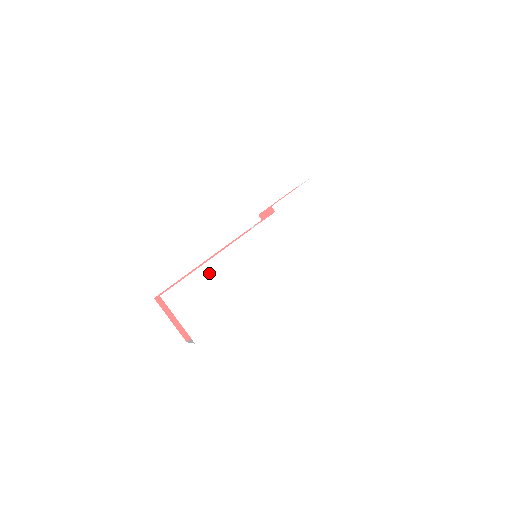
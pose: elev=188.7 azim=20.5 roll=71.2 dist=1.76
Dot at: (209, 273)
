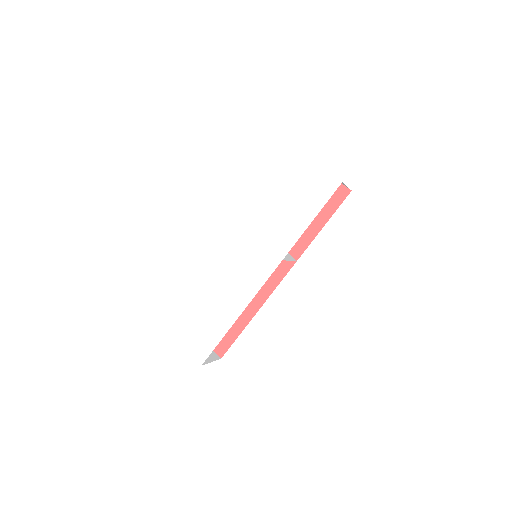
Dot at: (199, 292)
